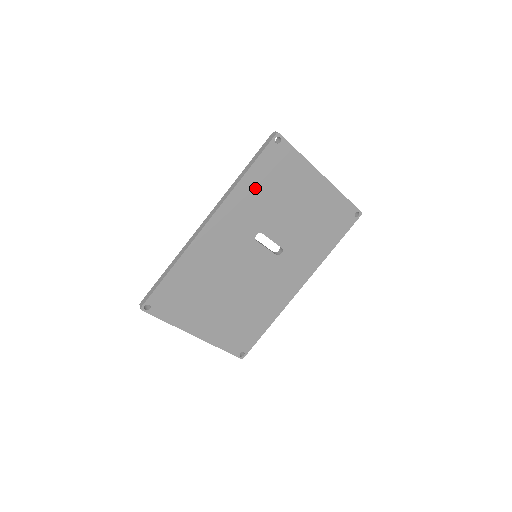
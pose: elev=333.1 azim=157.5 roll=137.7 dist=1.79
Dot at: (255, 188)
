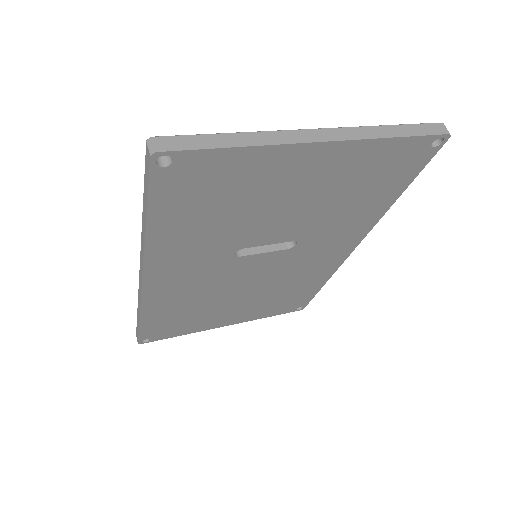
Dot at: (183, 226)
